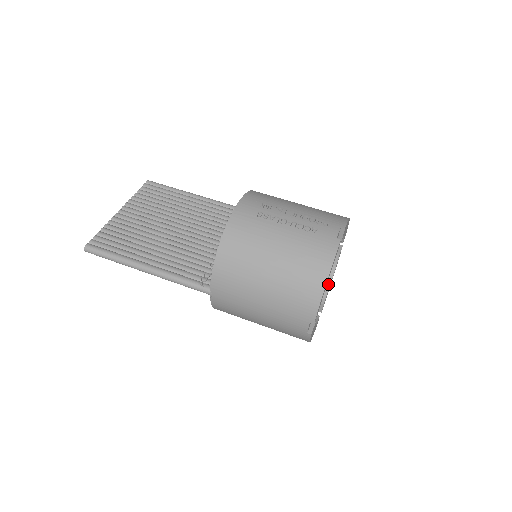
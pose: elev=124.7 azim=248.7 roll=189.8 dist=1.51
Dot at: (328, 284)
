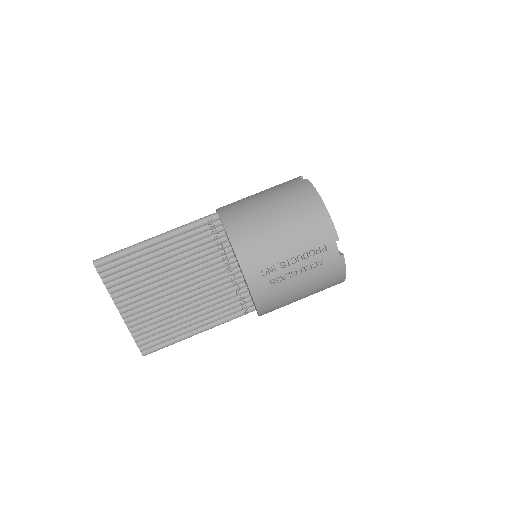
Dot at: occluded
